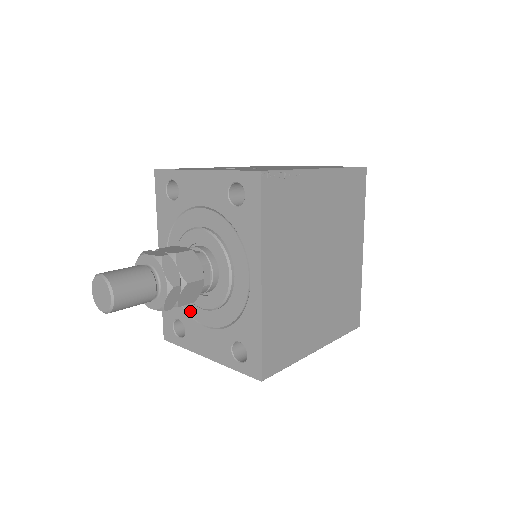
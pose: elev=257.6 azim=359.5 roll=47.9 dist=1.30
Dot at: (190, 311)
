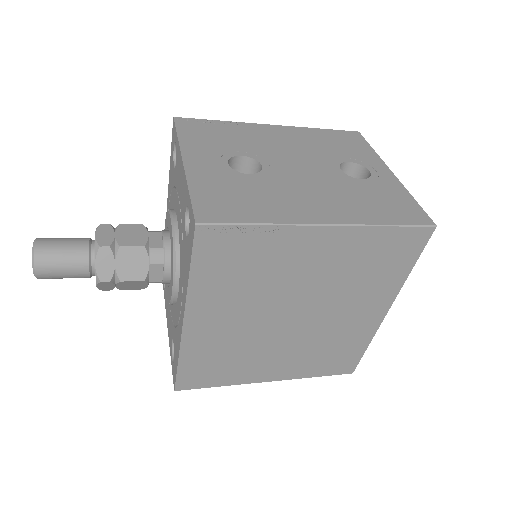
Dot at: occluded
